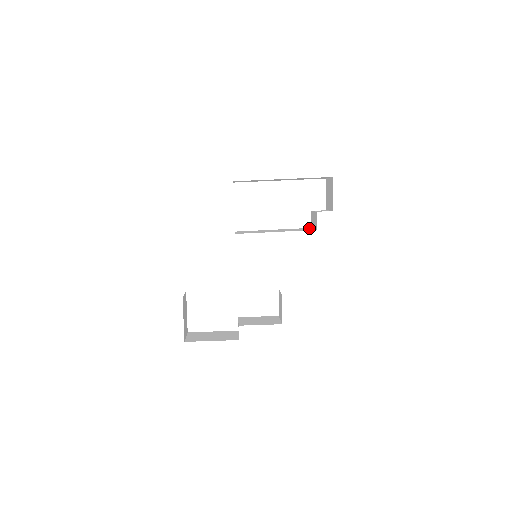
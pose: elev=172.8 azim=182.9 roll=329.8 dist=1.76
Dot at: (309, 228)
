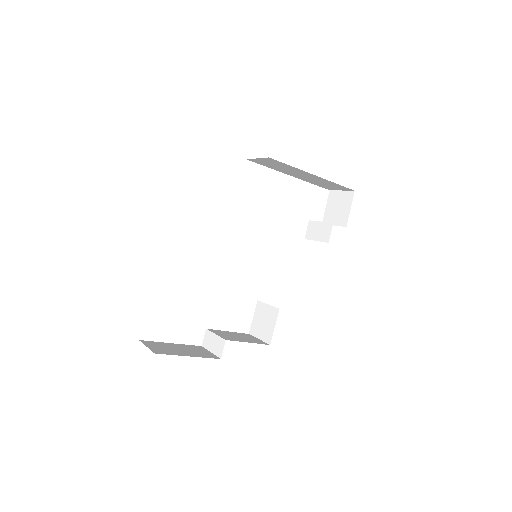
Dot at: (307, 239)
